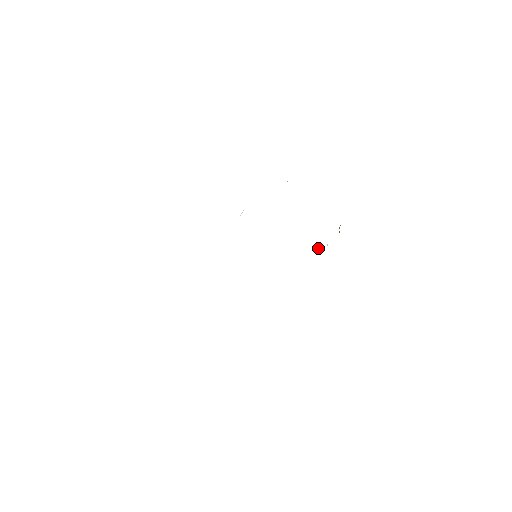
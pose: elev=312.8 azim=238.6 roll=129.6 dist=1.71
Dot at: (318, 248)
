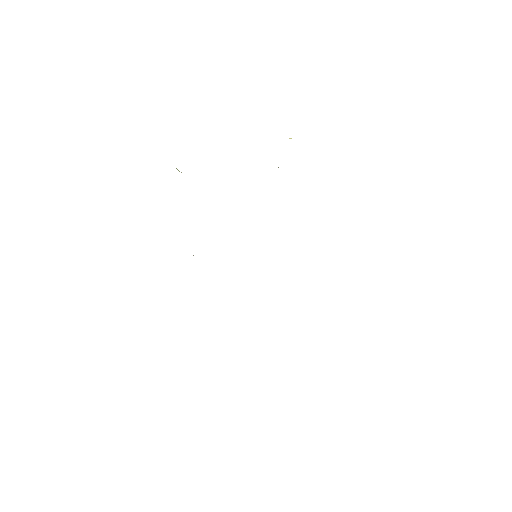
Dot at: occluded
